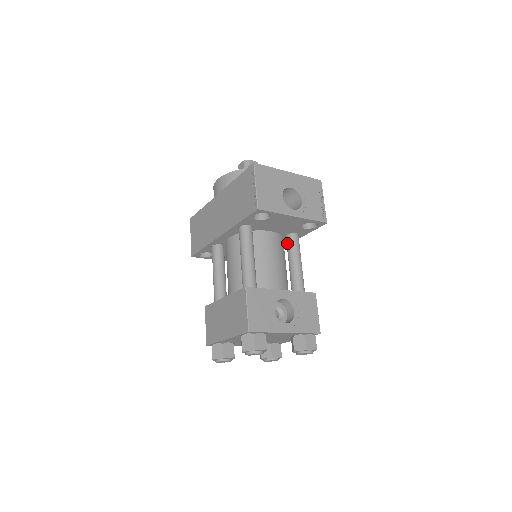
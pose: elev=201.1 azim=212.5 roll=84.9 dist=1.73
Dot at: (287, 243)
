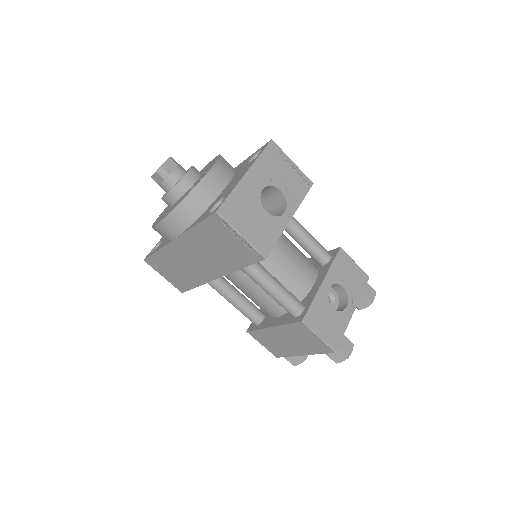
Dot at: occluded
